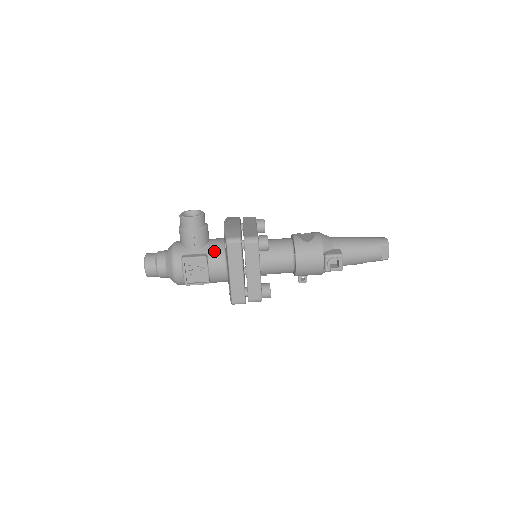
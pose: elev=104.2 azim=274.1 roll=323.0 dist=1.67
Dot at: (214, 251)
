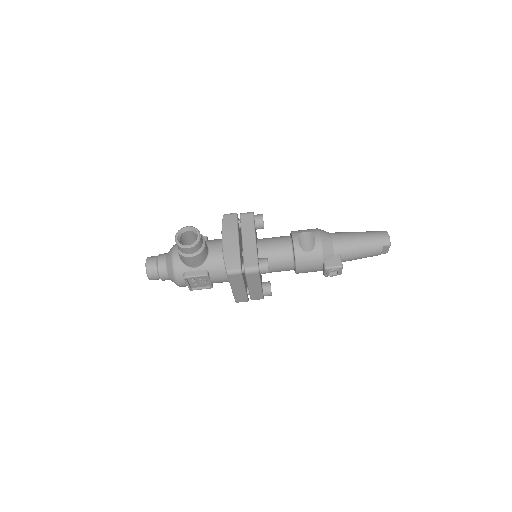
Dot at: (215, 266)
